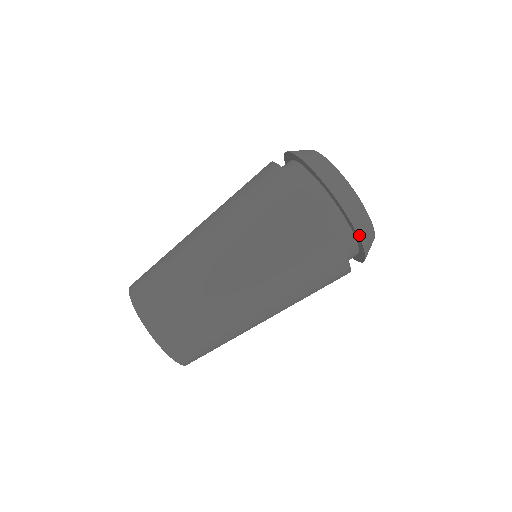
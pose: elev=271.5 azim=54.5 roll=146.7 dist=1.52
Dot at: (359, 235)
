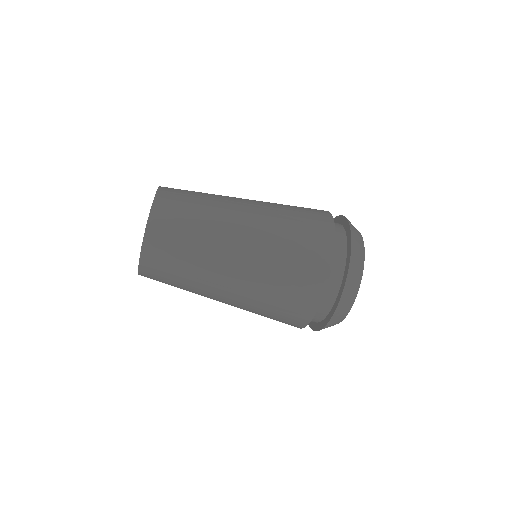
Dot at: occluded
